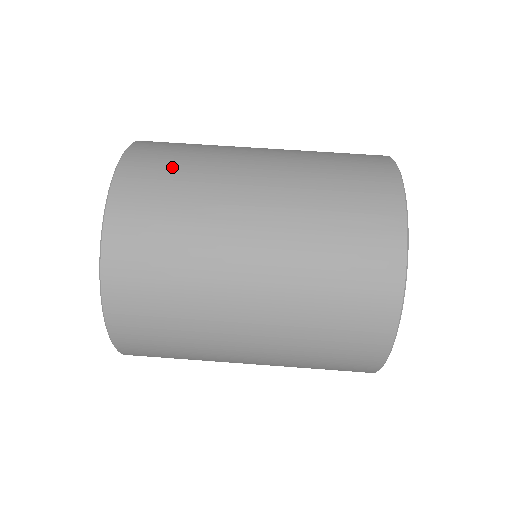
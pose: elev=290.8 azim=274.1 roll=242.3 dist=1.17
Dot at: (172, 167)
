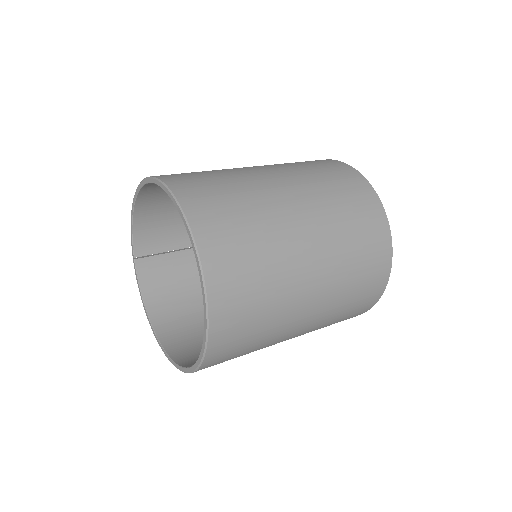
Dot at: (228, 205)
